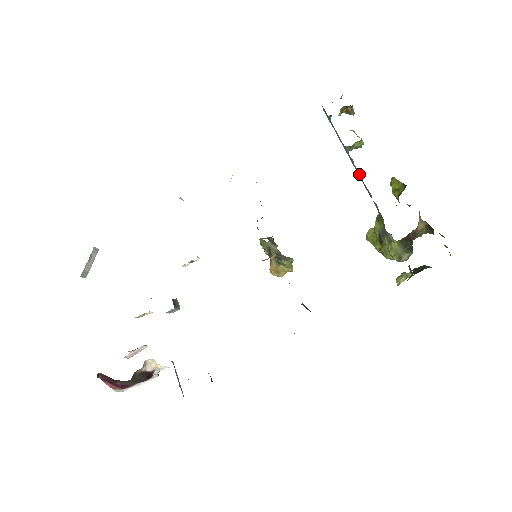
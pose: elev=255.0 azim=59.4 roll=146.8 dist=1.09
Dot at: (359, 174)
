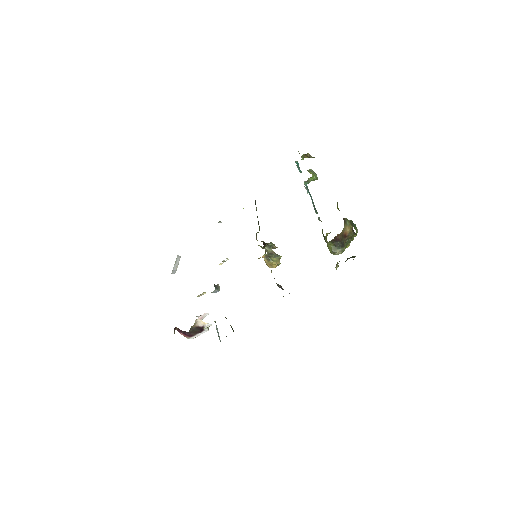
Dot at: occluded
